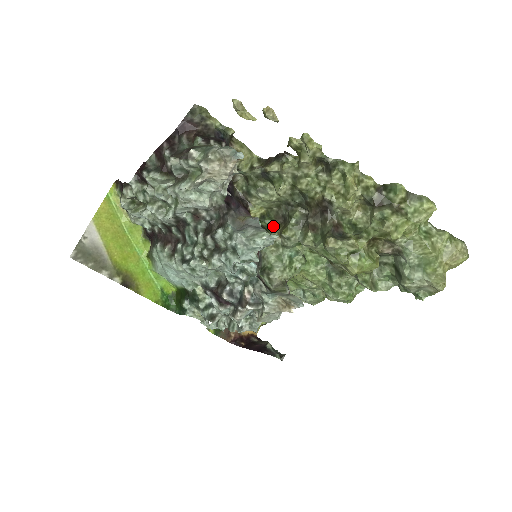
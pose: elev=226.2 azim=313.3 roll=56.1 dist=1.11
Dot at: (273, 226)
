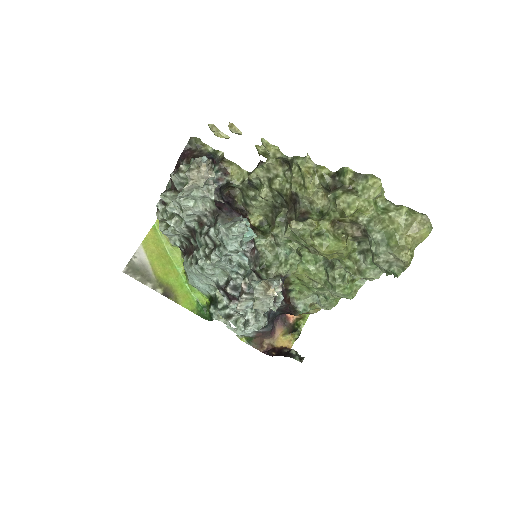
Dot at: (270, 230)
